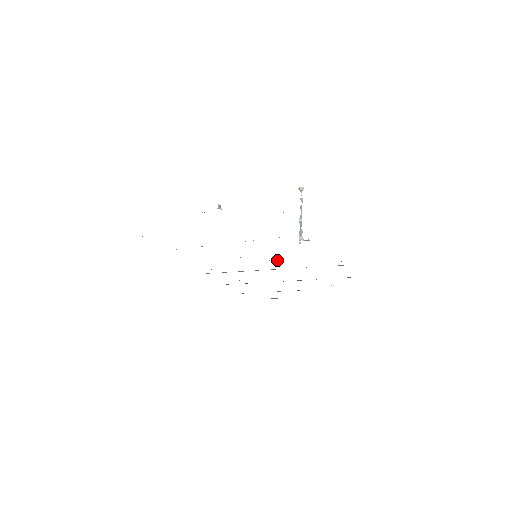
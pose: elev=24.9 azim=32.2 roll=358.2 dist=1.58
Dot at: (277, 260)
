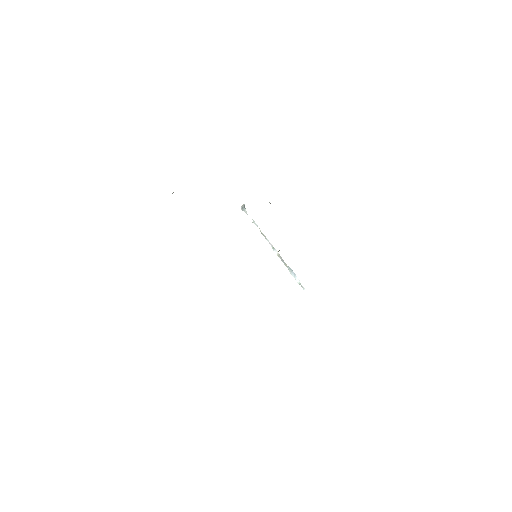
Dot at: occluded
